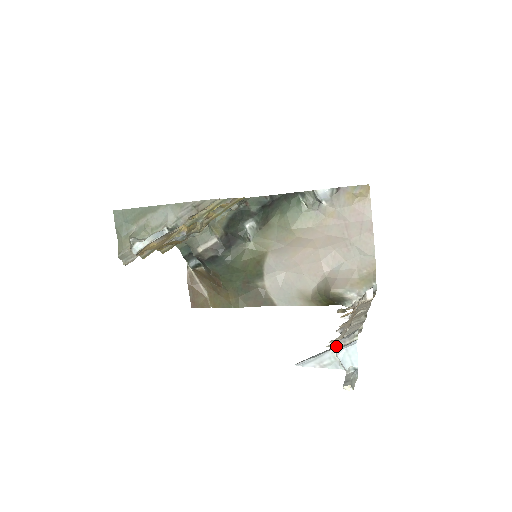
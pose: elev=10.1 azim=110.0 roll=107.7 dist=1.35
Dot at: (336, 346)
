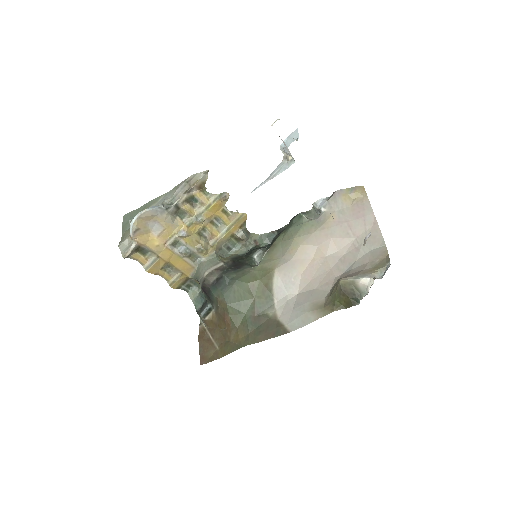
Dot at: (284, 155)
